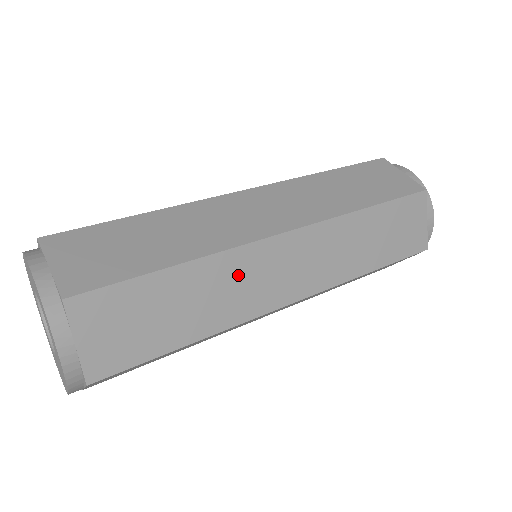
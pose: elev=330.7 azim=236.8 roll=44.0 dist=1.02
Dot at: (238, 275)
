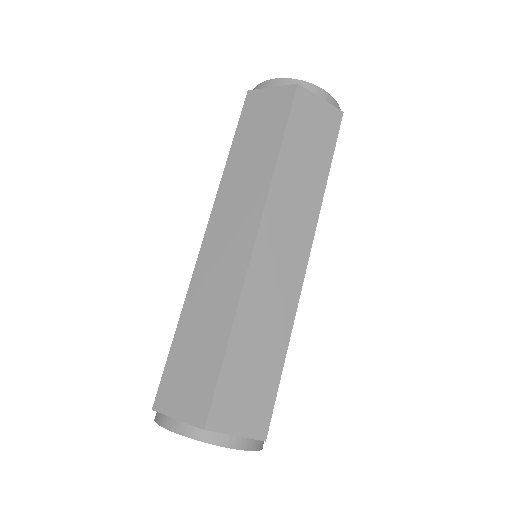
Dot at: occluded
